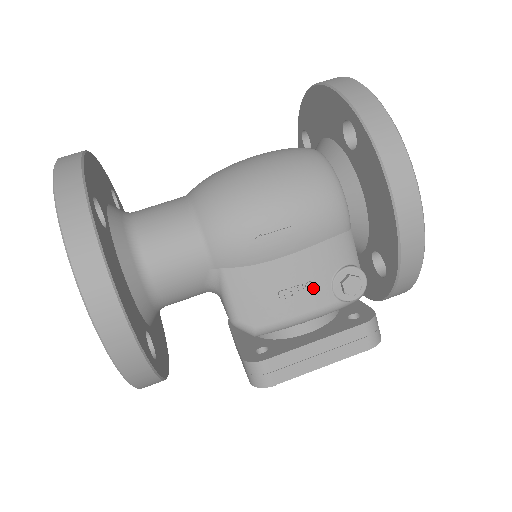
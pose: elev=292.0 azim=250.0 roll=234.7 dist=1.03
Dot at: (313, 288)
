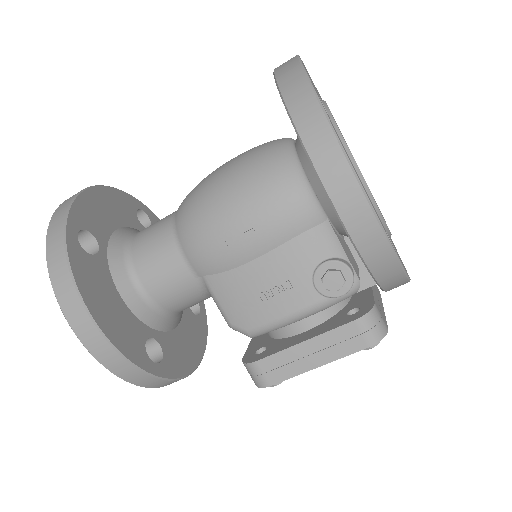
Dot at: (292, 287)
